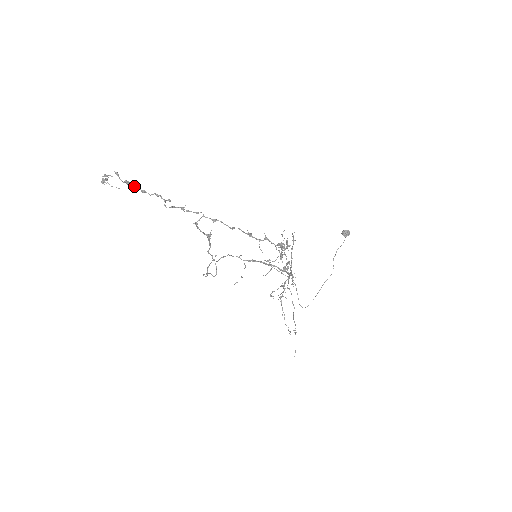
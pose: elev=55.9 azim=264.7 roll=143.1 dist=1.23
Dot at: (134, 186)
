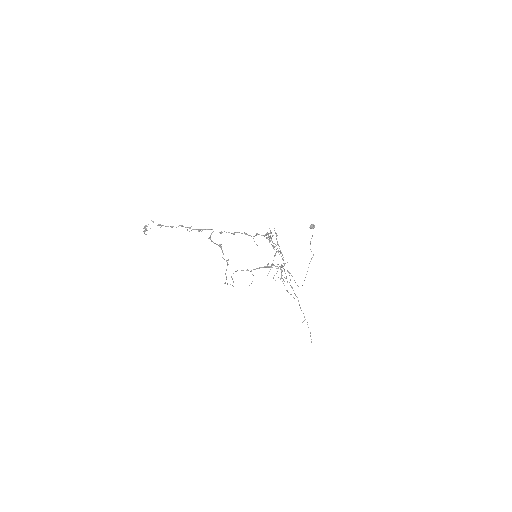
Dot at: (165, 226)
